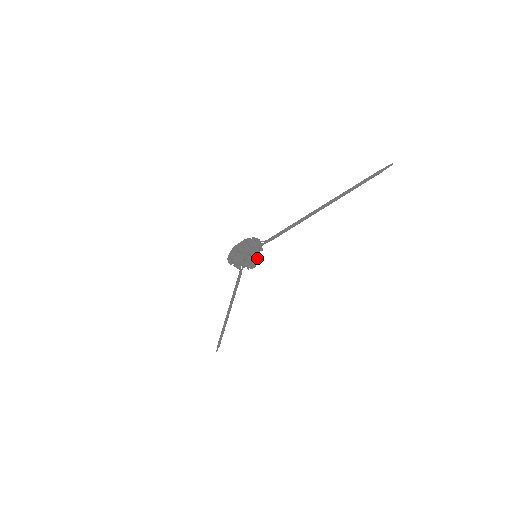
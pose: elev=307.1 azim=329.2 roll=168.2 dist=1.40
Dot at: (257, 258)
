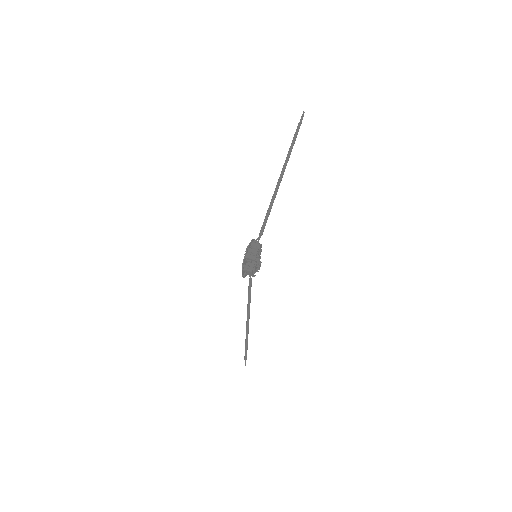
Dot at: (260, 257)
